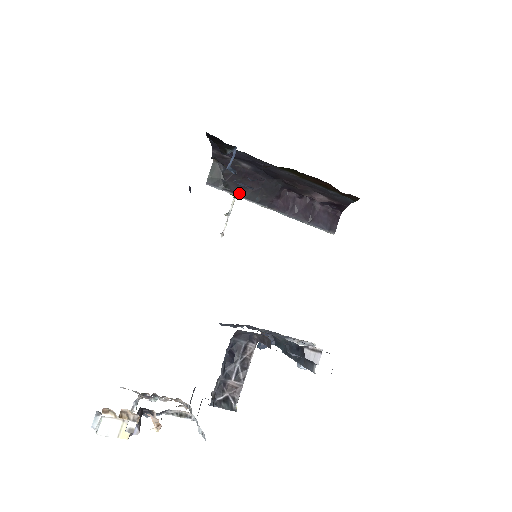
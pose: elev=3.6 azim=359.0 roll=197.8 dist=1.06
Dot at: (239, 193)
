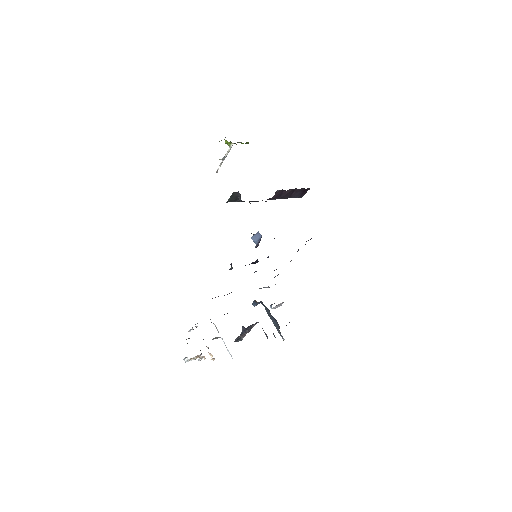
Dot at: occluded
